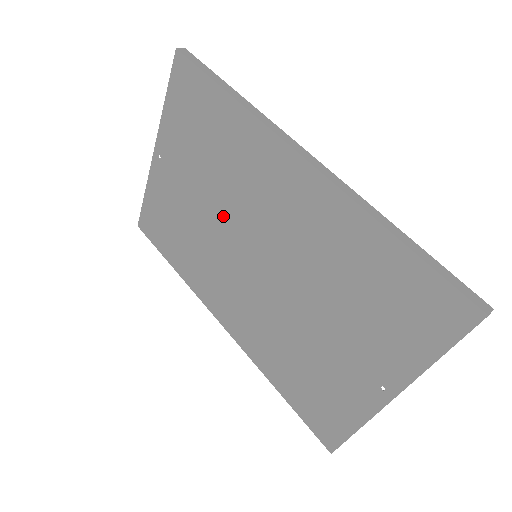
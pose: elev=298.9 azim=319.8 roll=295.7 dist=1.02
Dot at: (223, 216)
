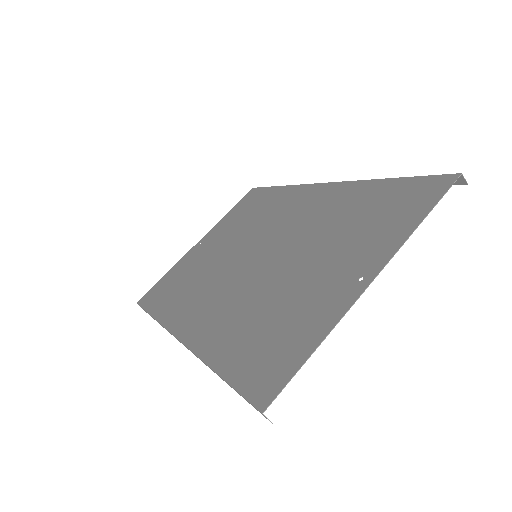
Dot at: (238, 247)
